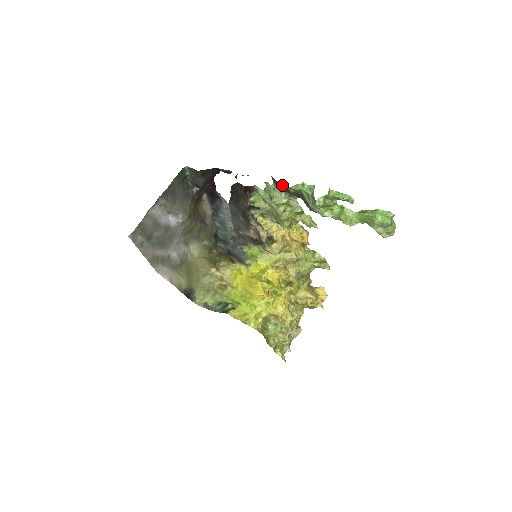
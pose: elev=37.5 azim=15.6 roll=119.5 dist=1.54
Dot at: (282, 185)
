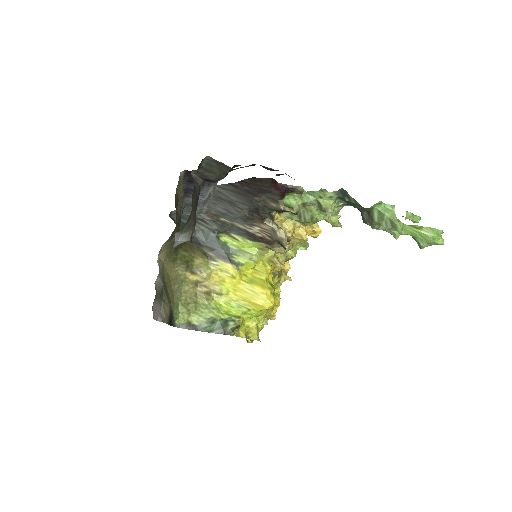
Dot at: (353, 200)
